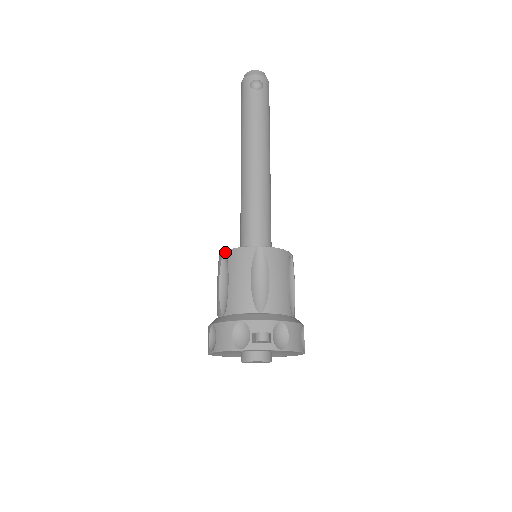
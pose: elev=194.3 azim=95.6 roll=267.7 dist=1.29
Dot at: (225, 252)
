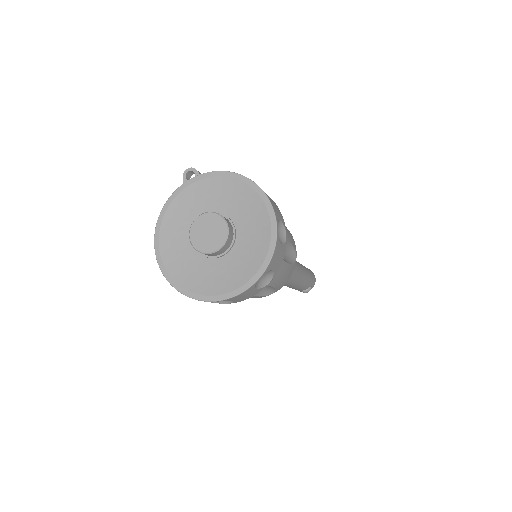
Dot at: occluded
